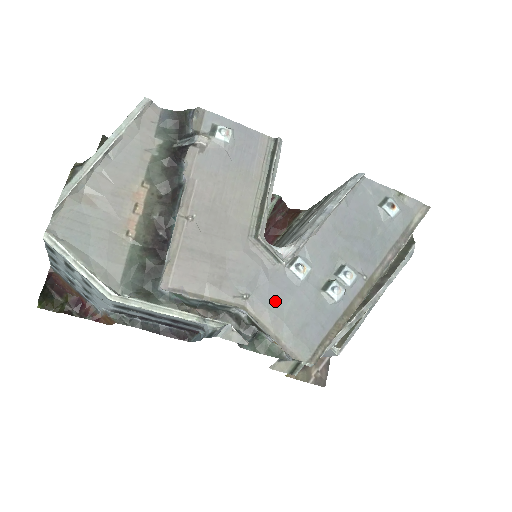
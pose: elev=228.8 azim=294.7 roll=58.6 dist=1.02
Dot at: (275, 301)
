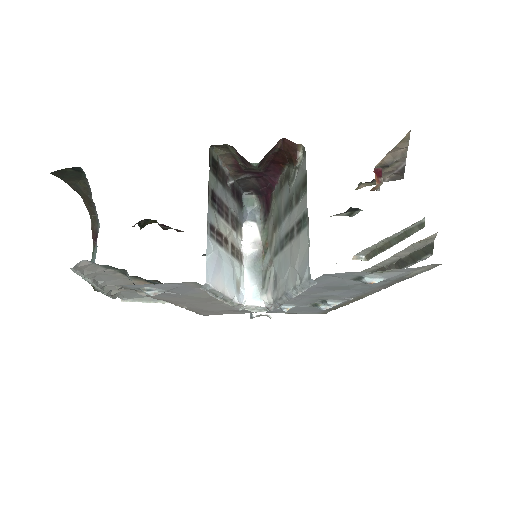
Dot at: (277, 312)
